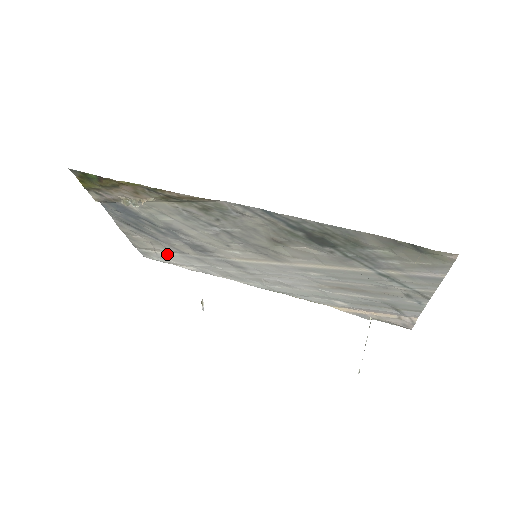
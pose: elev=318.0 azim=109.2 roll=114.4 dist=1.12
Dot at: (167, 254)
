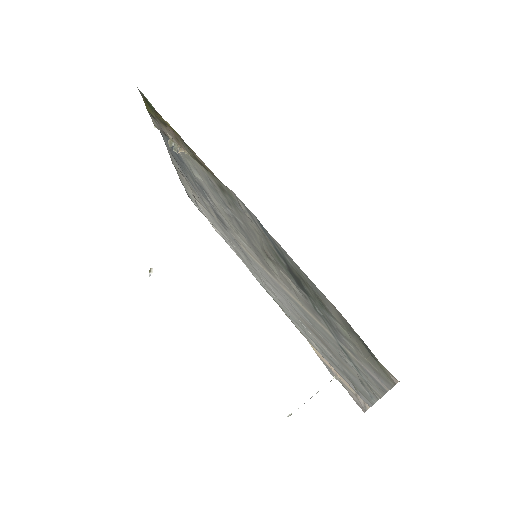
Dot at: (202, 206)
